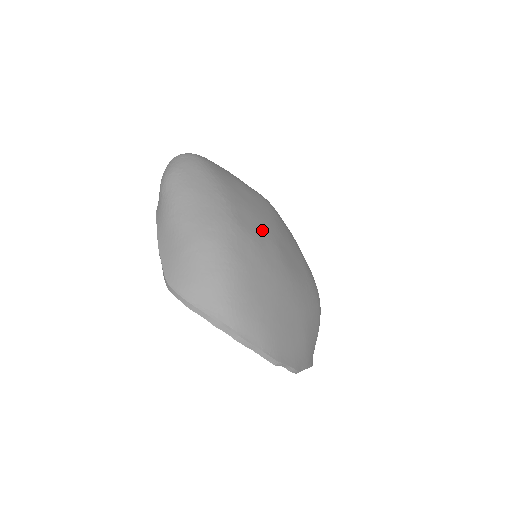
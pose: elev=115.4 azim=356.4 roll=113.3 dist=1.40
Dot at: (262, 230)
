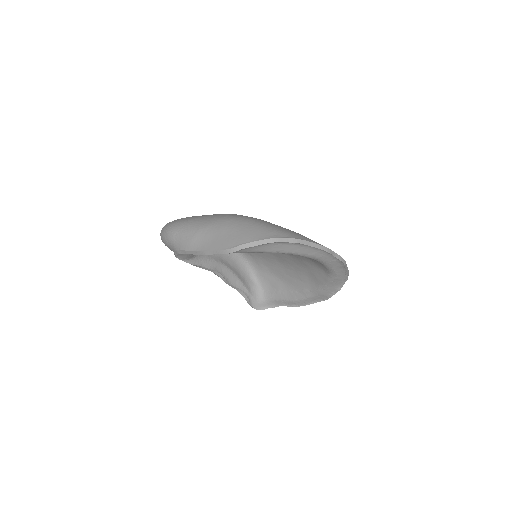
Dot at: occluded
